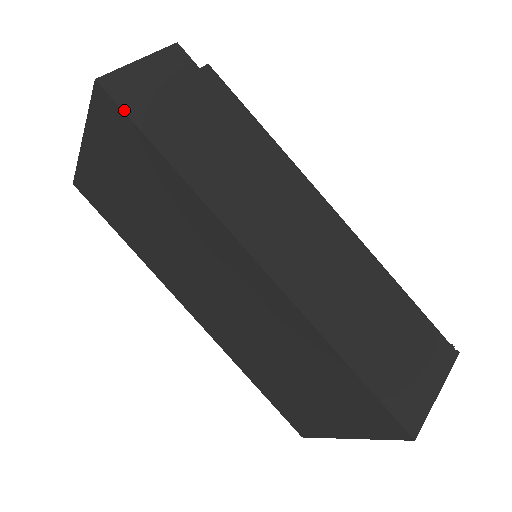
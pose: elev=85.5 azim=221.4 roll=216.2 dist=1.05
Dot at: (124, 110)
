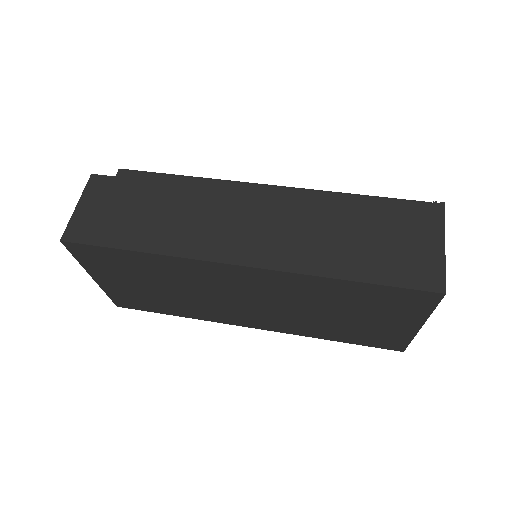
Dot at: (88, 244)
